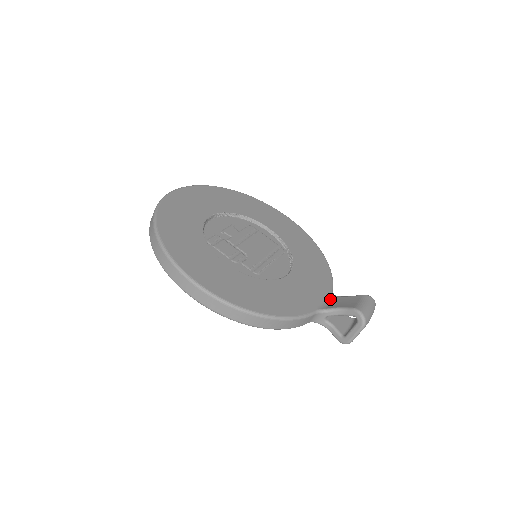
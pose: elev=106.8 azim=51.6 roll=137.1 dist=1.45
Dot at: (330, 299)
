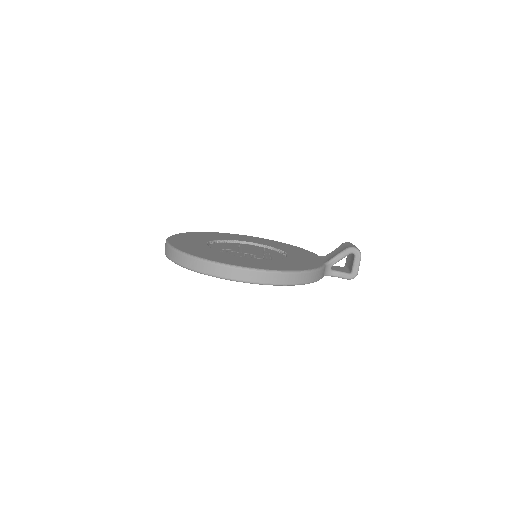
Dot at: (324, 258)
